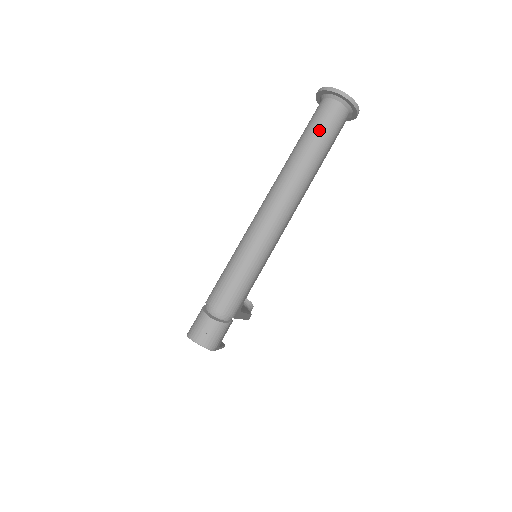
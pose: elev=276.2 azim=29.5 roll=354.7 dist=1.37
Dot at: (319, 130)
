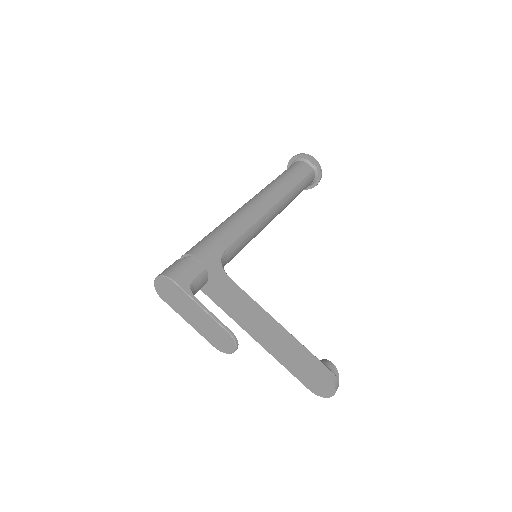
Dot at: occluded
